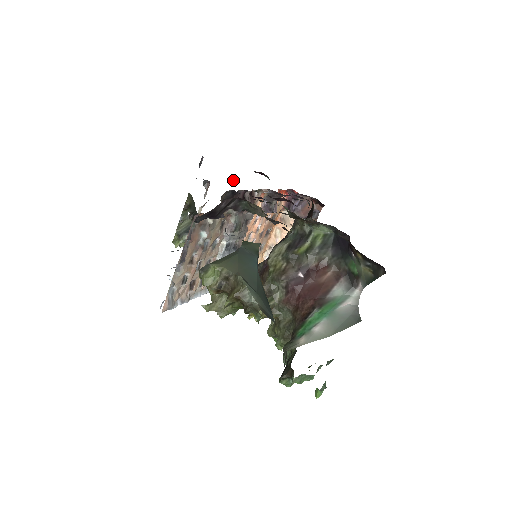
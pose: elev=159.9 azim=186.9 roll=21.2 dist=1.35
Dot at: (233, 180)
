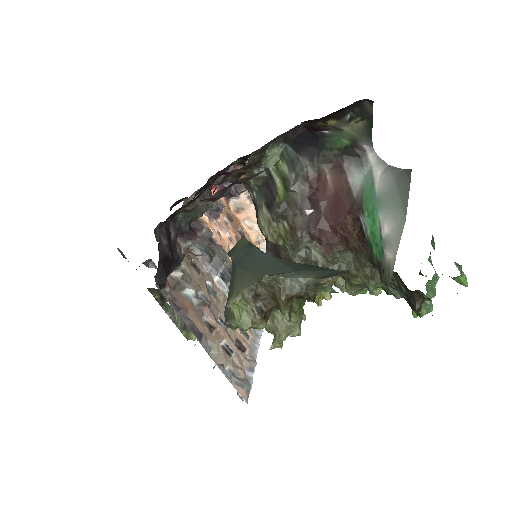
Dot at: occluded
